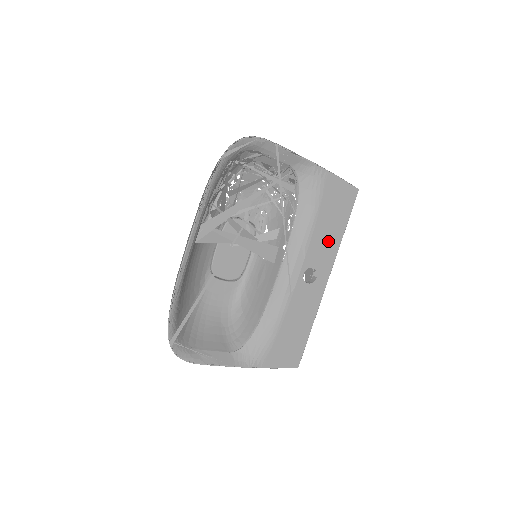
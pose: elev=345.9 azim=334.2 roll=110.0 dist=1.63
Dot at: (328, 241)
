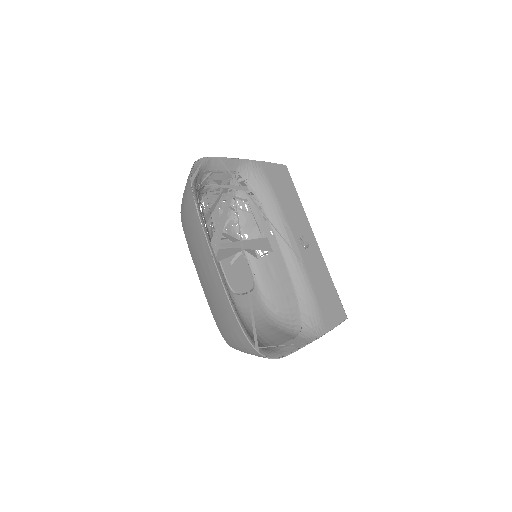
Dot at: (295, 211)
